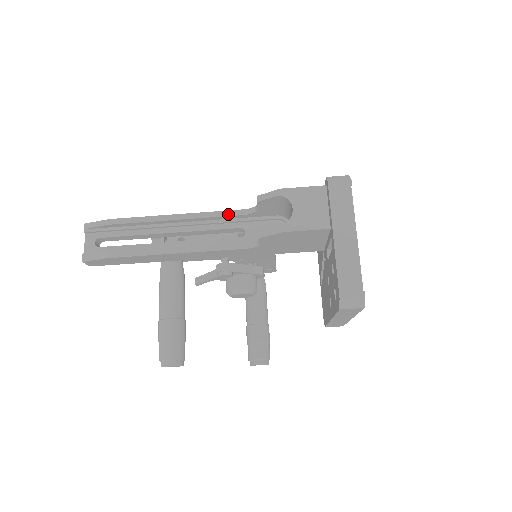
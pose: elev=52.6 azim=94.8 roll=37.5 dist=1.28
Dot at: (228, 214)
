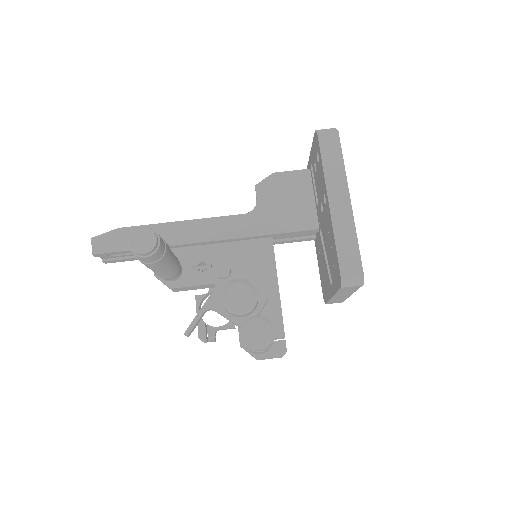
Dot at: occluded
